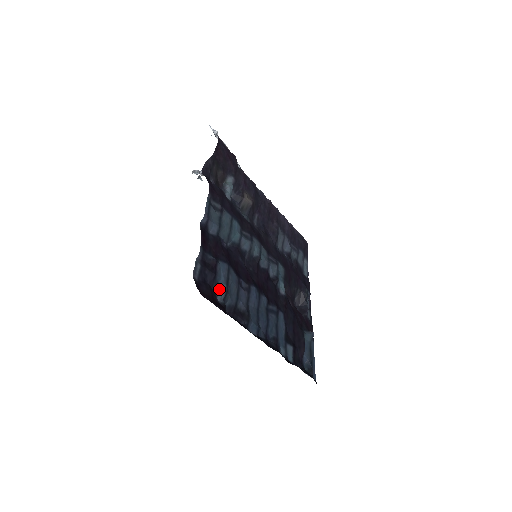
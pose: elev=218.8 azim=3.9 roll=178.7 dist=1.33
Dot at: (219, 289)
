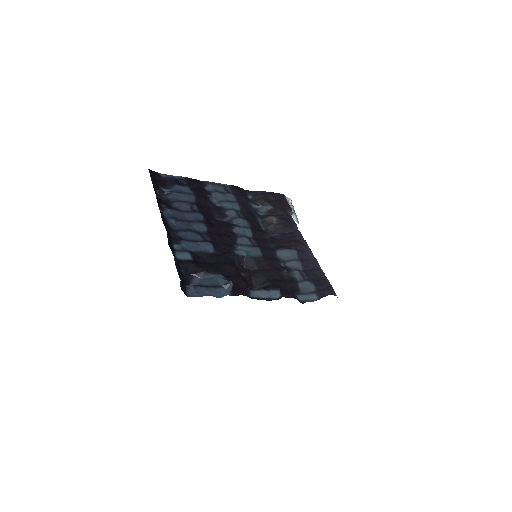
Dot at: (170, 189)
